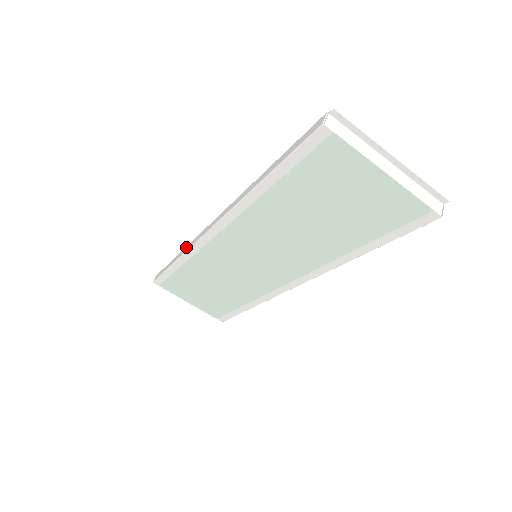
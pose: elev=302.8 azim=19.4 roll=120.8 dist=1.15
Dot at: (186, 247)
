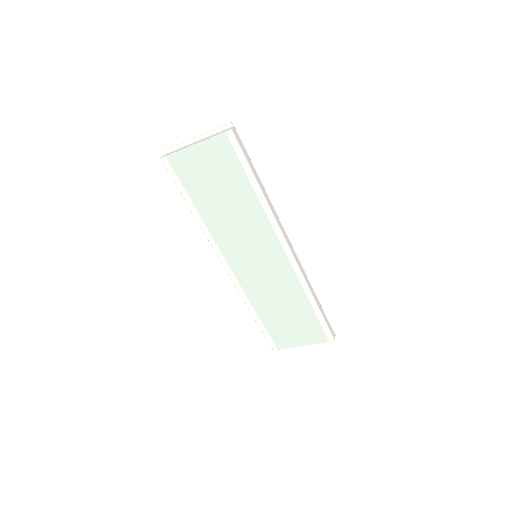
Dot at: occluded
